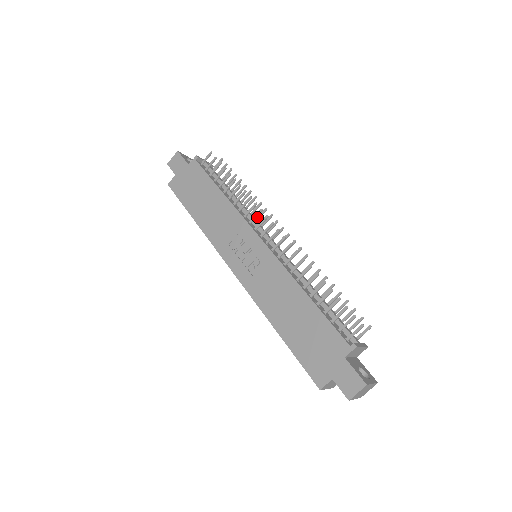
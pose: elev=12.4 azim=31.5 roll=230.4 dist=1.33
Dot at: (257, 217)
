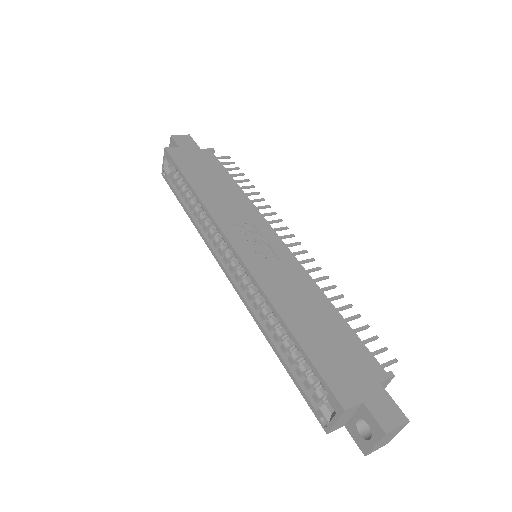
Dot at: occluded
